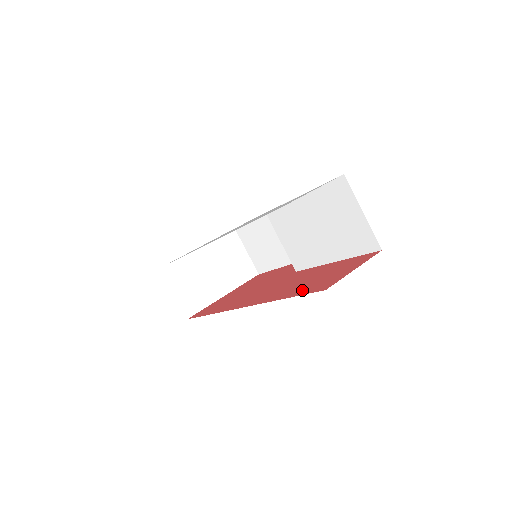
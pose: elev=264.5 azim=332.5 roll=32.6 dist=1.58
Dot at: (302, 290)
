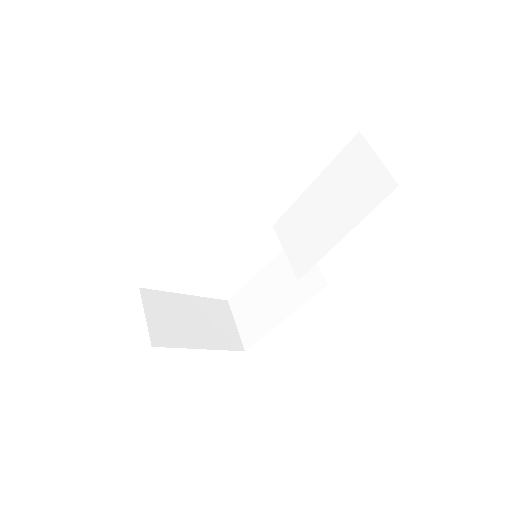
Dot at: occluded
